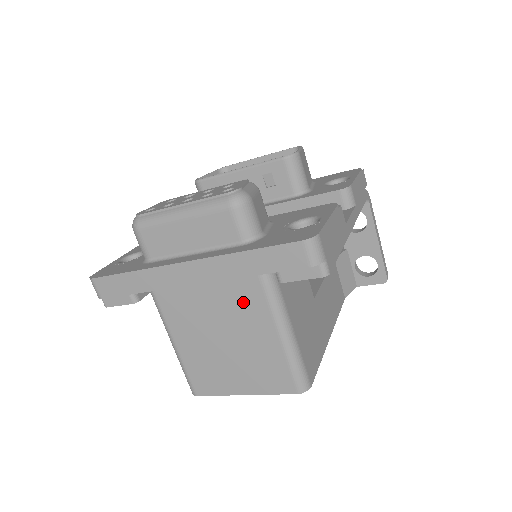
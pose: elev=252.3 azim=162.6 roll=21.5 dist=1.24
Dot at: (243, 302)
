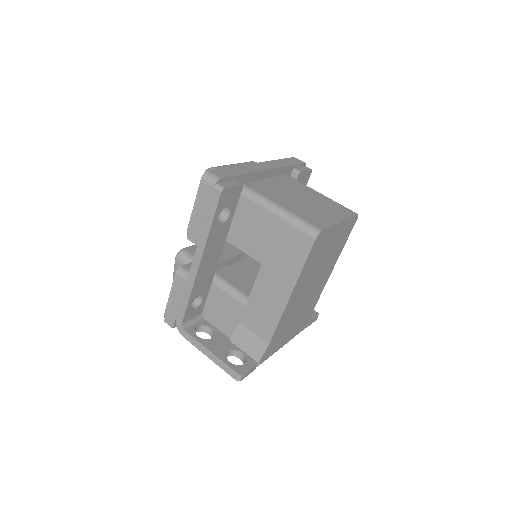
Dot at: (293, 185)
